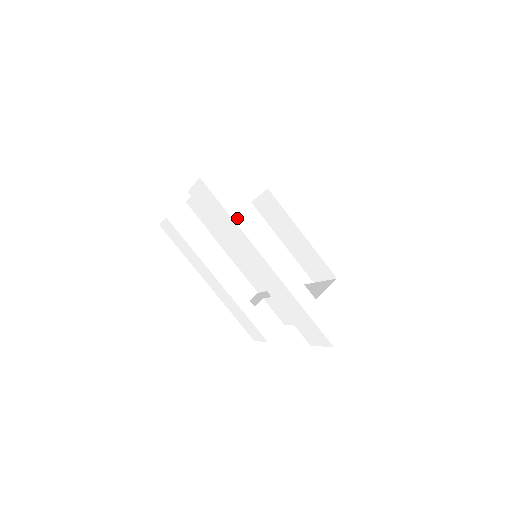
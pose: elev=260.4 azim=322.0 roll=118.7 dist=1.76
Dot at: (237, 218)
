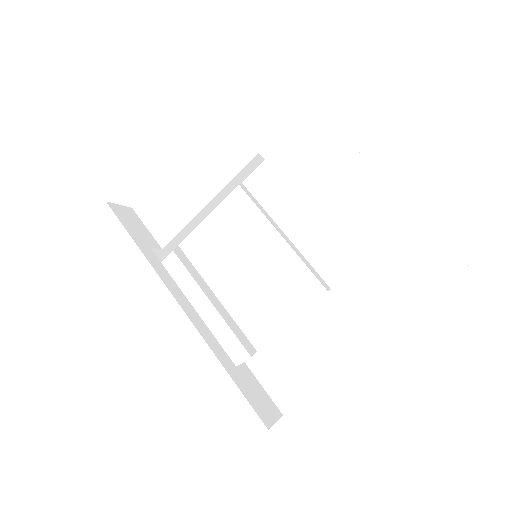
Dot at: (300, 92)
